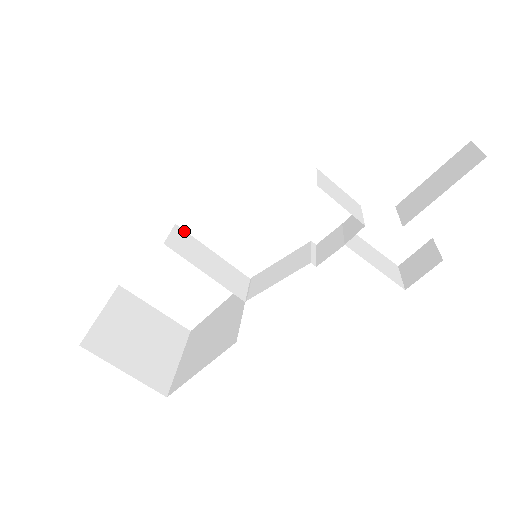
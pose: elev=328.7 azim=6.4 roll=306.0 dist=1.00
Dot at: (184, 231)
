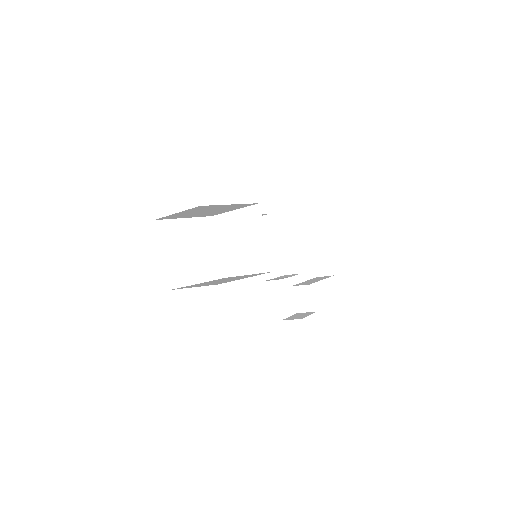
Dot at: (214, 223)
